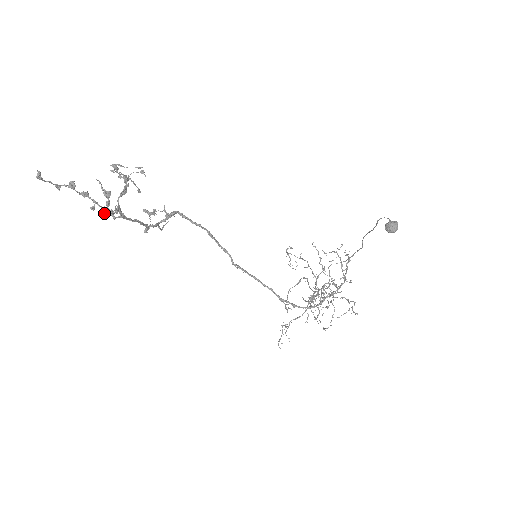
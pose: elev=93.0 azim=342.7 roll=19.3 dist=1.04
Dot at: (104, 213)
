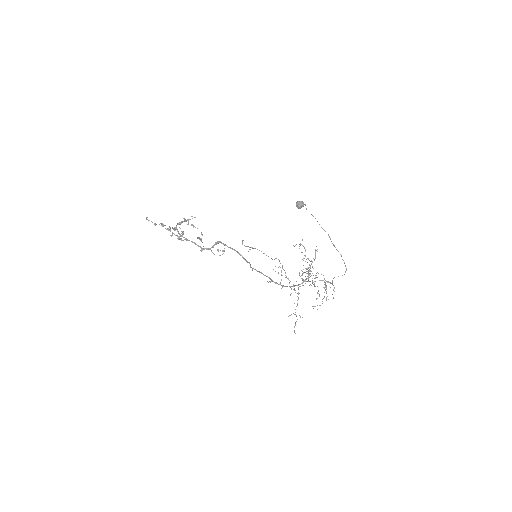
Dot at: (160, 223)
